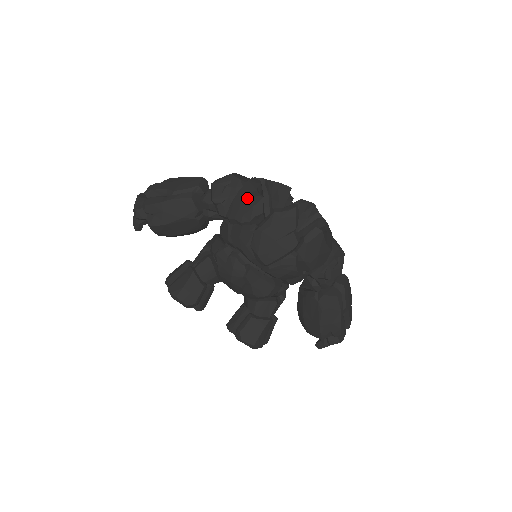
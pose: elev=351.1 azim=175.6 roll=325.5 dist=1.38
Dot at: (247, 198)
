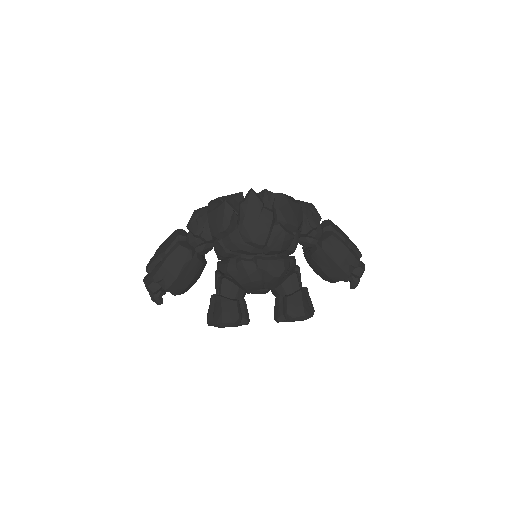
Dot at: (216, 212)
